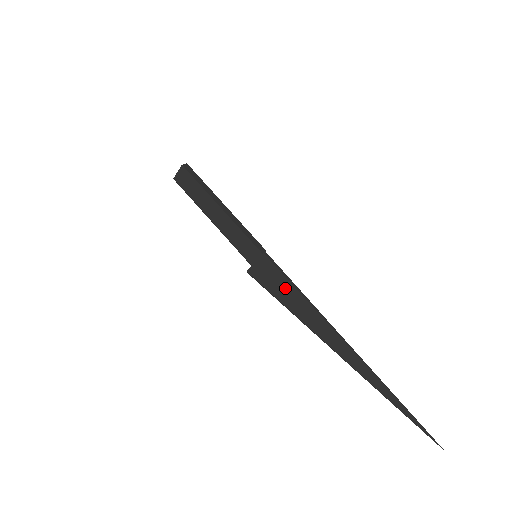
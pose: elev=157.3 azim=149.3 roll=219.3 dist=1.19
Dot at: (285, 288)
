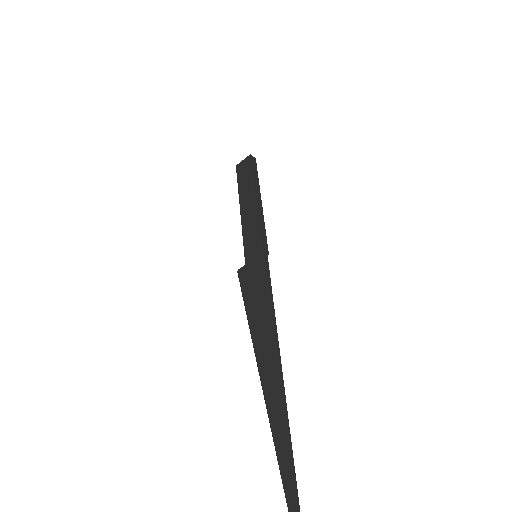
Dot at: (261, 298)
